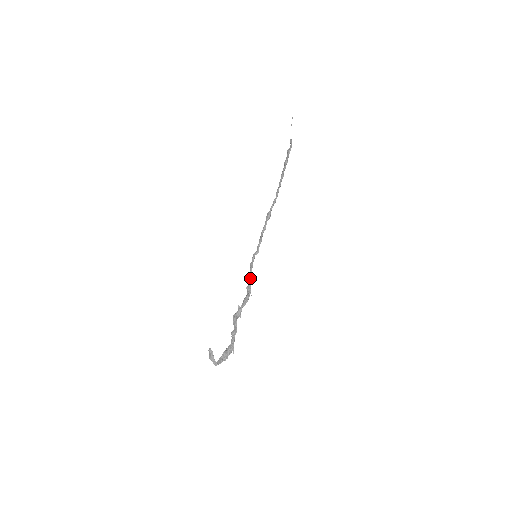
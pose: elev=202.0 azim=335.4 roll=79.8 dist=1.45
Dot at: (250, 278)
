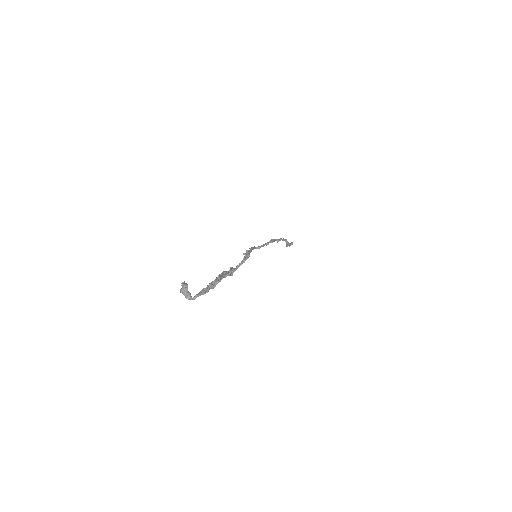
Dot at: (249, 251)
